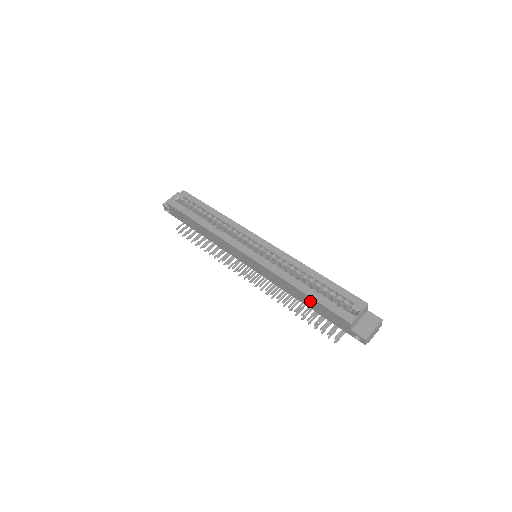
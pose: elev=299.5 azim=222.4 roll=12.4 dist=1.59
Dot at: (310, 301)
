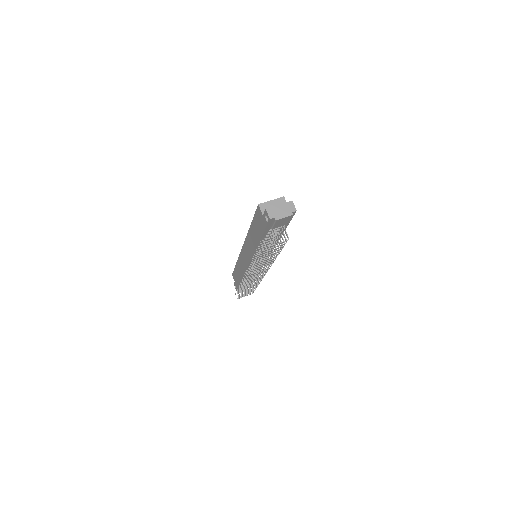
Dot at: (254, 229)
